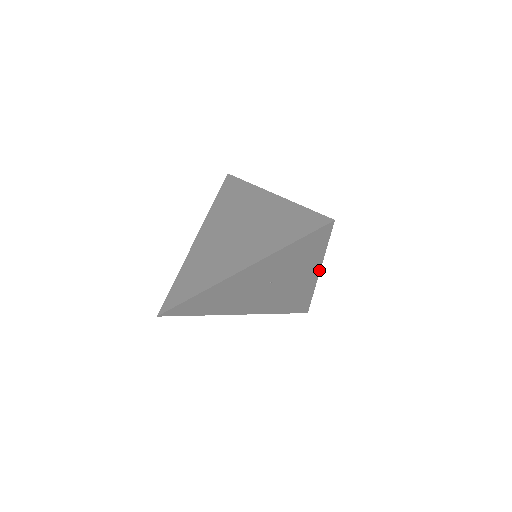
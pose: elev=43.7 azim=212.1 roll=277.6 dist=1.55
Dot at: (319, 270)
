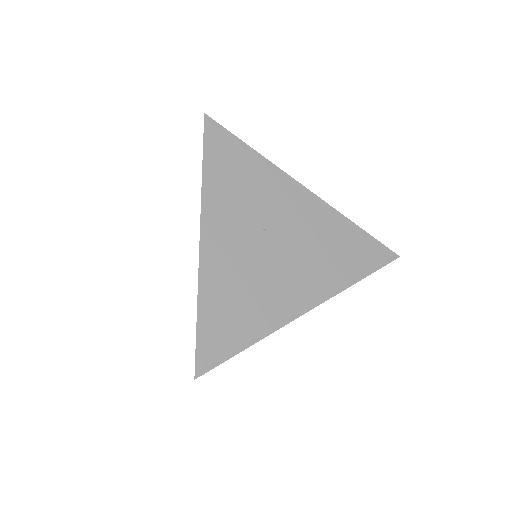
Dot at: (295, 182)
